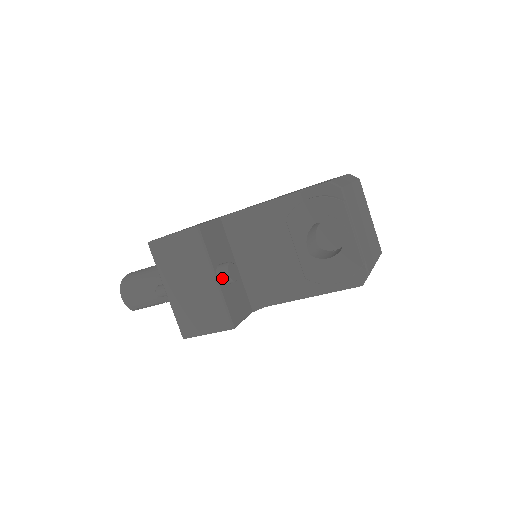
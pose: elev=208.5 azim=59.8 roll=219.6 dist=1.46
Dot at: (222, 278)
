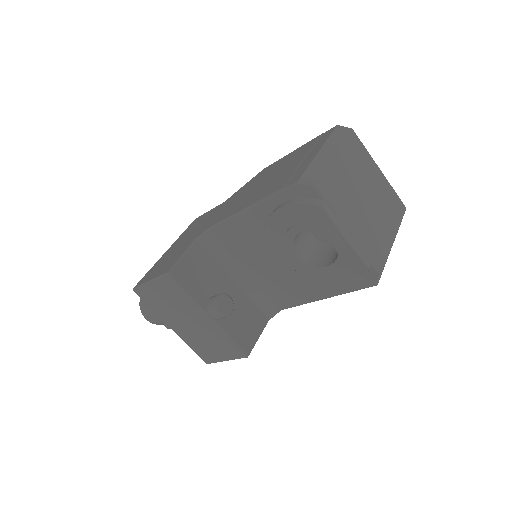
Dot at: (215, 316)
